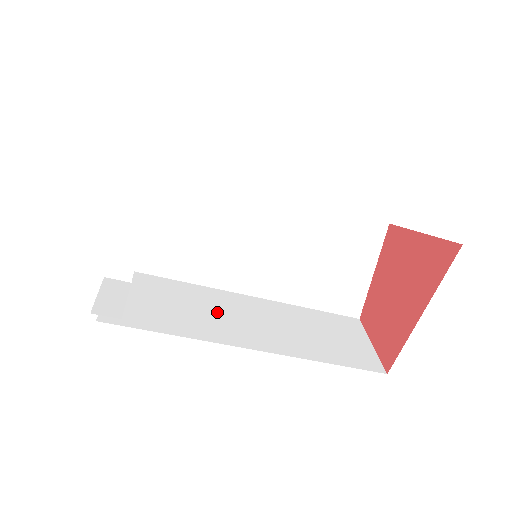
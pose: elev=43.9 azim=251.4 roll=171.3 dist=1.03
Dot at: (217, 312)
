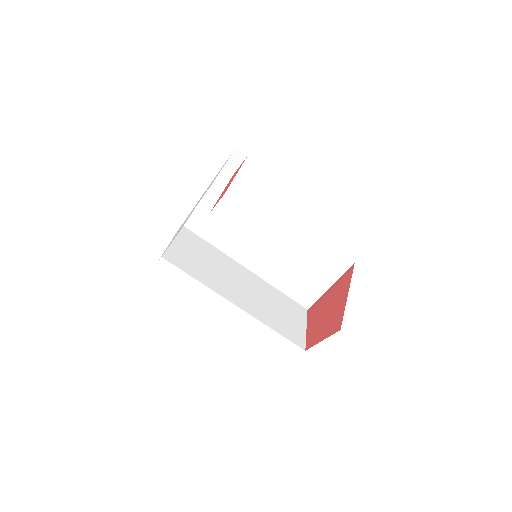
Dot at: occluded
